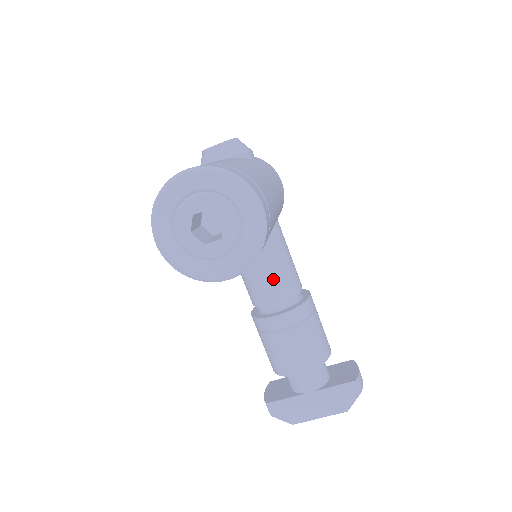
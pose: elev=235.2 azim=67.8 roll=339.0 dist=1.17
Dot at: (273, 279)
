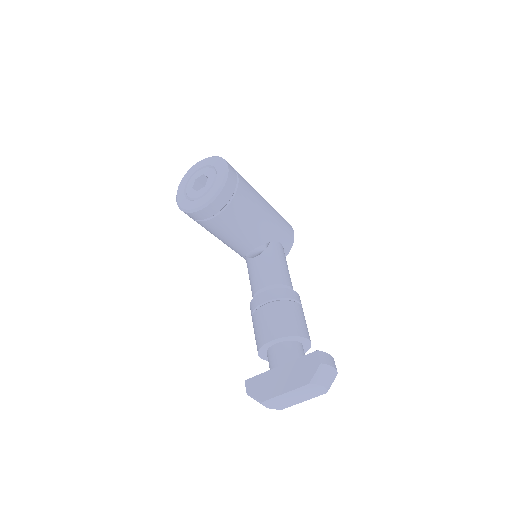
Dot at: (264, 270)
